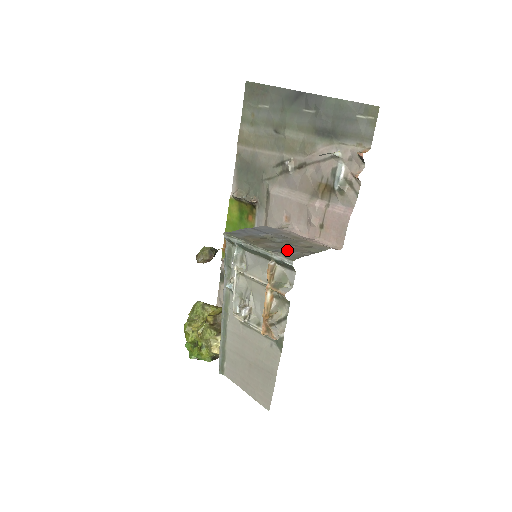
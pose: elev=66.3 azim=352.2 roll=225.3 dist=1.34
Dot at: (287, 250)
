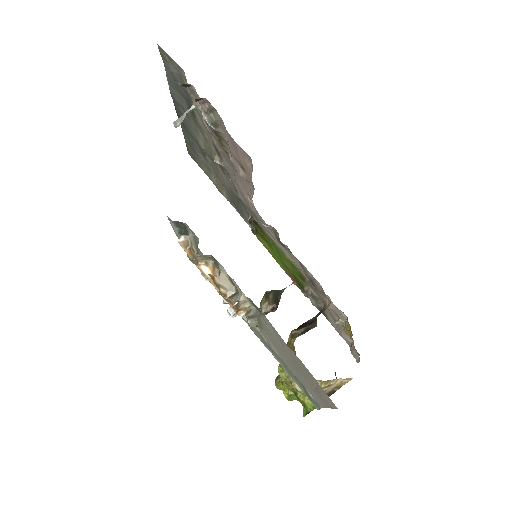
Dot at: occluded
